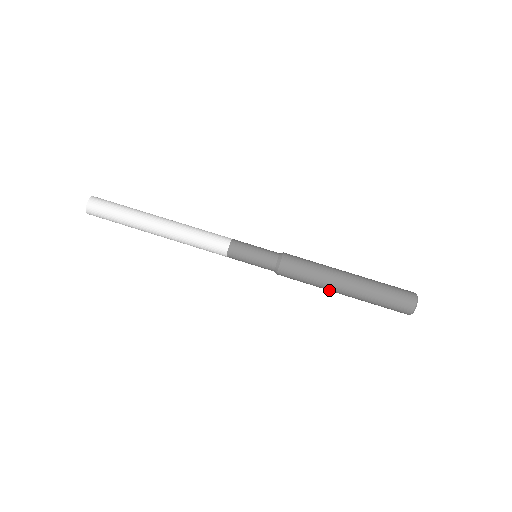
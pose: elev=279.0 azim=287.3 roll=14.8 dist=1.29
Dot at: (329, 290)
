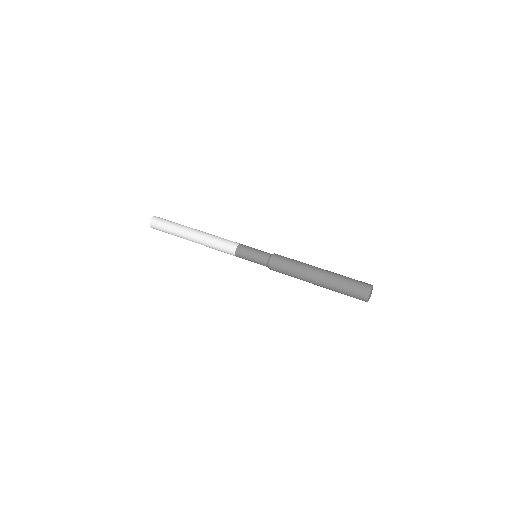
Dot at: (308, 271)
